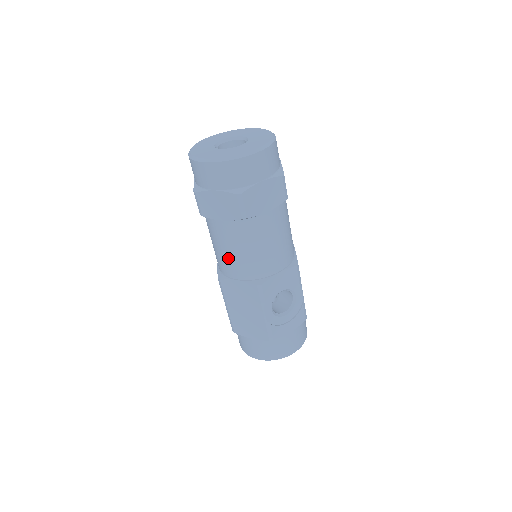
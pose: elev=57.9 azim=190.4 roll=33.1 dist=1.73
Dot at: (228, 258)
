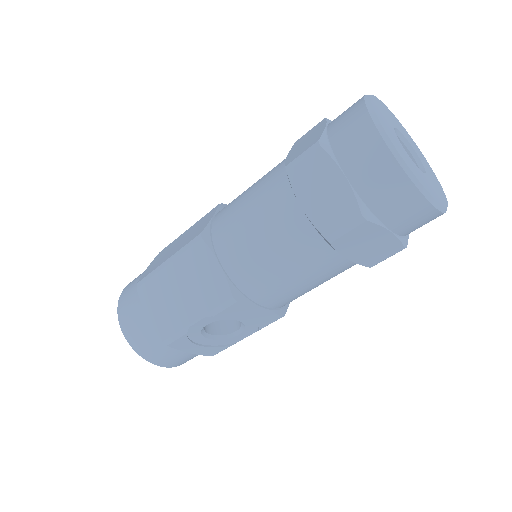
Dot at: (245, 237)
